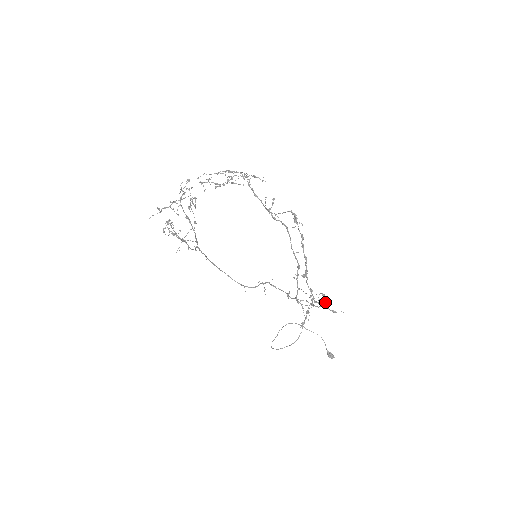
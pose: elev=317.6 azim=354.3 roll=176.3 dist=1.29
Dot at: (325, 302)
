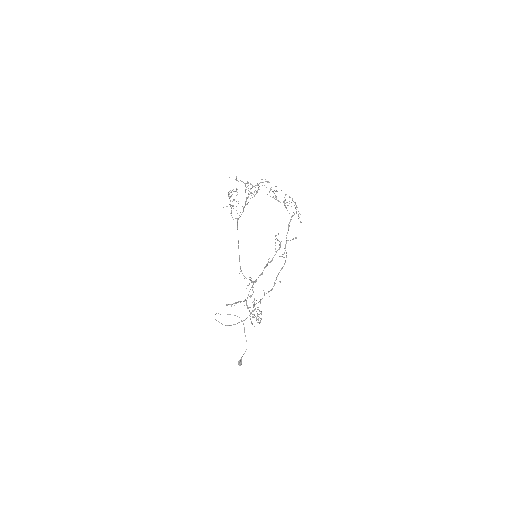
Dot at: (260, 321)
